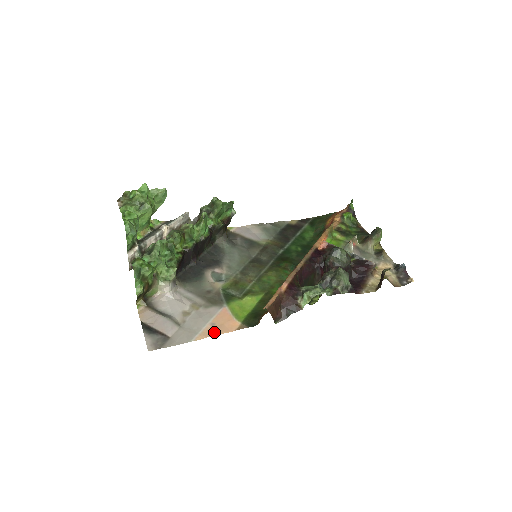
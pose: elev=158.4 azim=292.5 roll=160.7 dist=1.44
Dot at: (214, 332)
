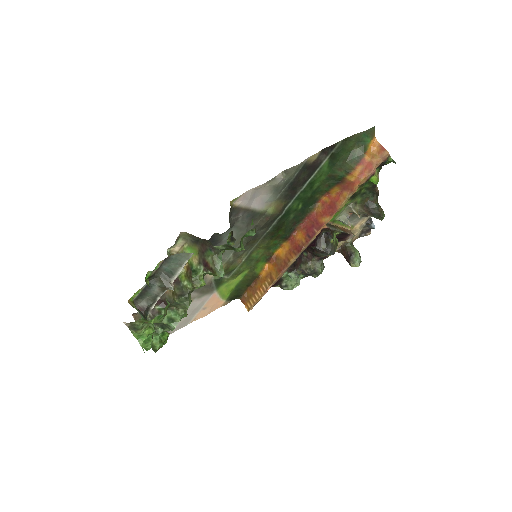
Dot at: (205, 314)
